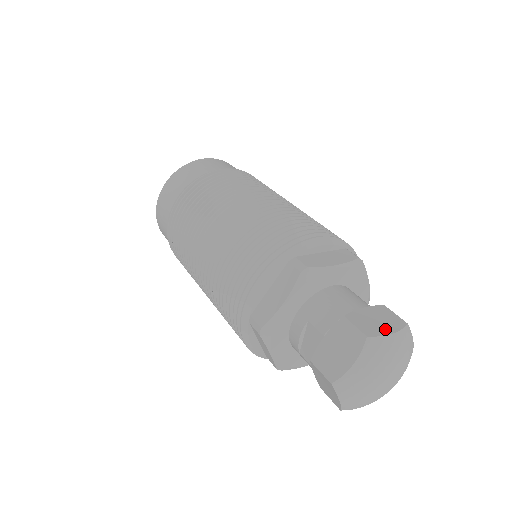
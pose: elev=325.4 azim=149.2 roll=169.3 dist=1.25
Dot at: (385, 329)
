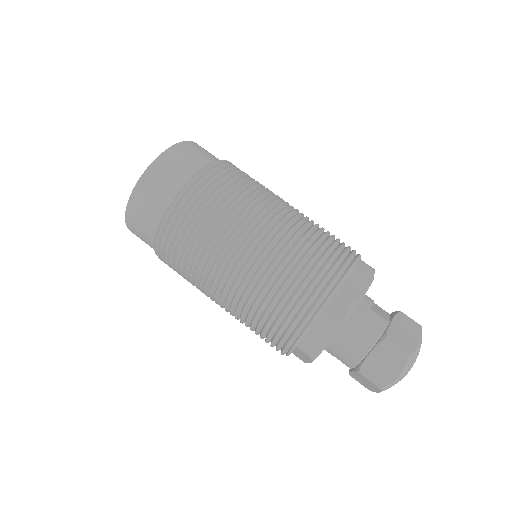
Dot at: (392, 373)
